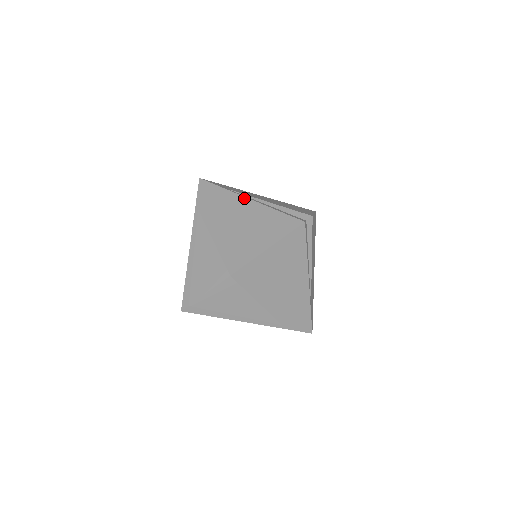
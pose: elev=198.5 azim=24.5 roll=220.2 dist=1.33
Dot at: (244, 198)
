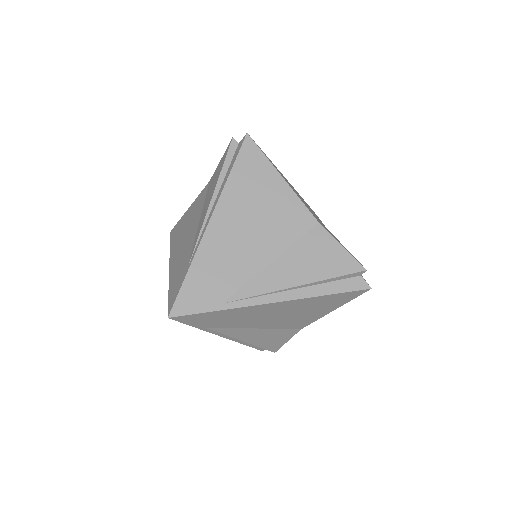
Dot at: (269, 305)
